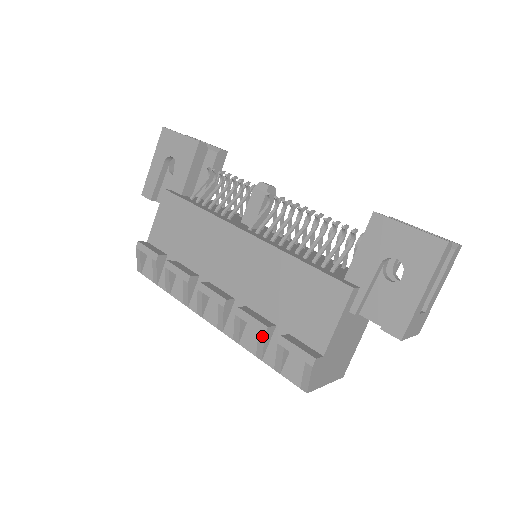
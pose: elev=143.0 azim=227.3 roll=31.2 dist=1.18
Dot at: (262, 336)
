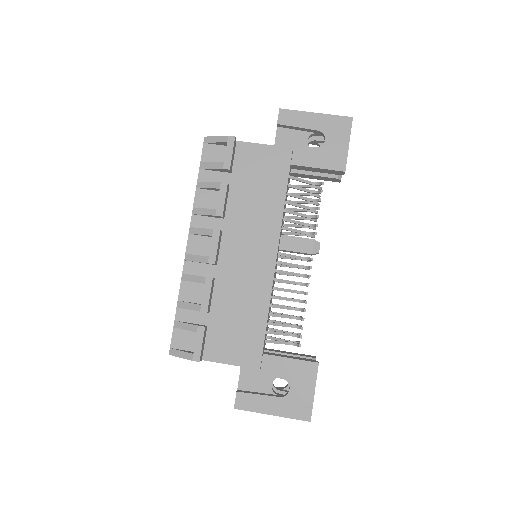
Dot at: (198, 309)
